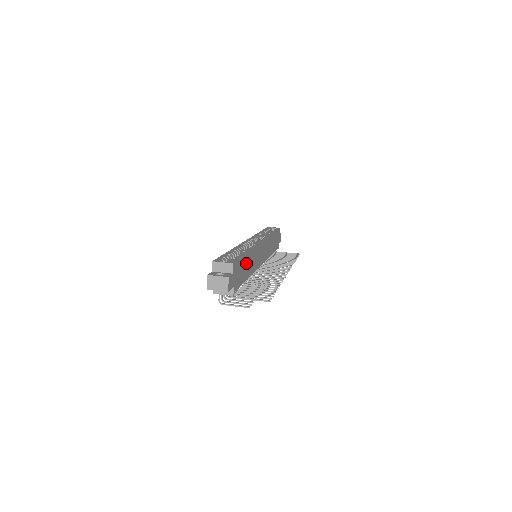
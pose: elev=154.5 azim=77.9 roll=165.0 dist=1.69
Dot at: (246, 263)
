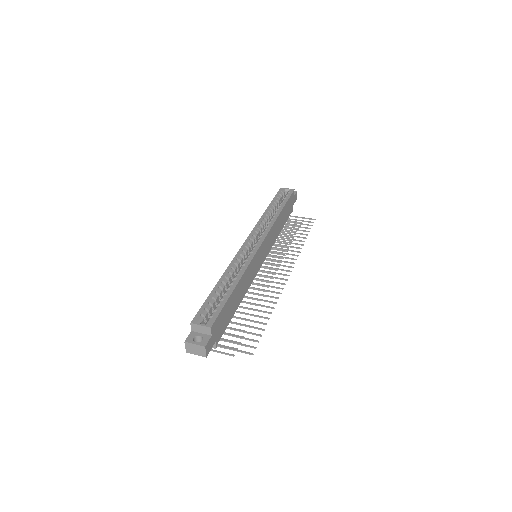
Dot at: (234, 298)
